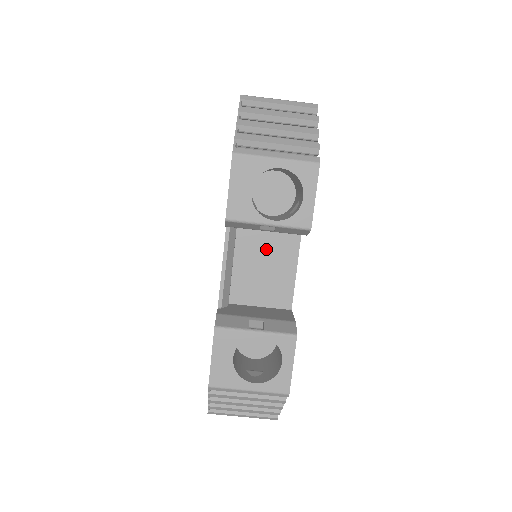
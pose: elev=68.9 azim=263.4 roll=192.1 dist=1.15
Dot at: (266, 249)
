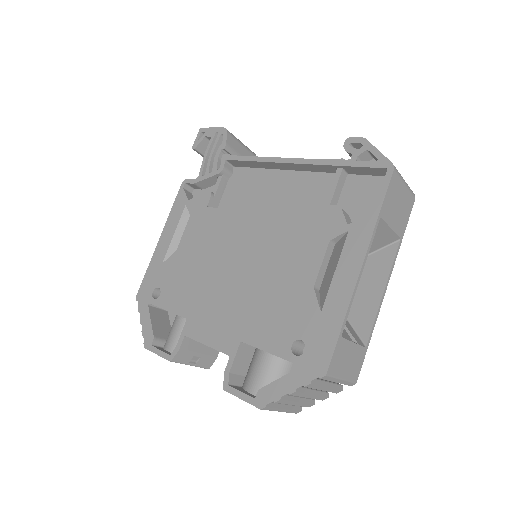
Dot at: occluded
